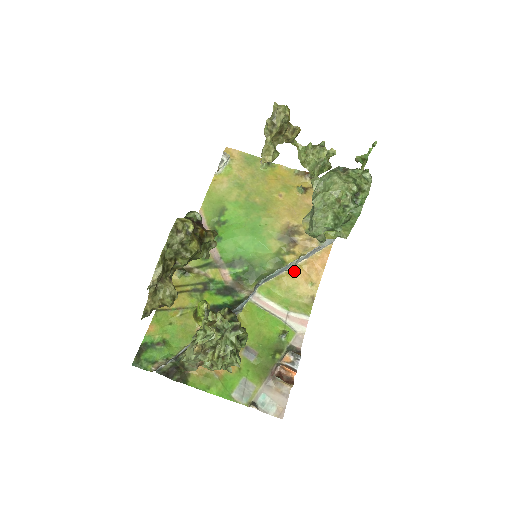
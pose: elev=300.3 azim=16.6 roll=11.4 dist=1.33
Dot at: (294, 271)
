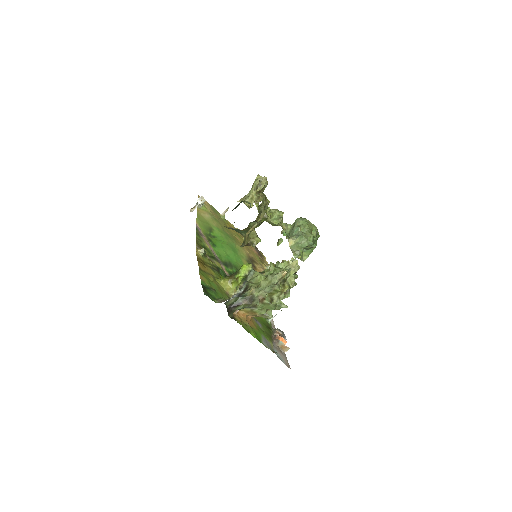
Dot at: occluded
